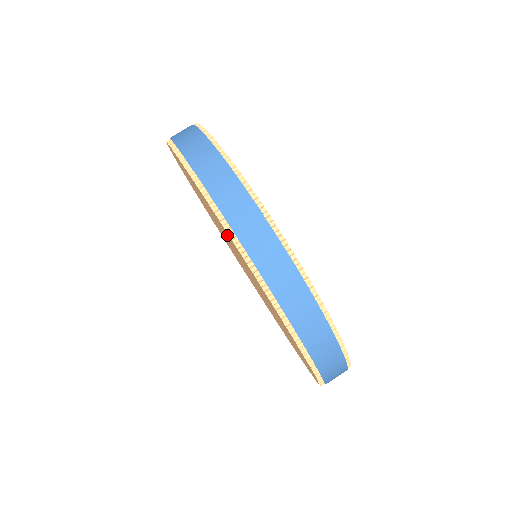
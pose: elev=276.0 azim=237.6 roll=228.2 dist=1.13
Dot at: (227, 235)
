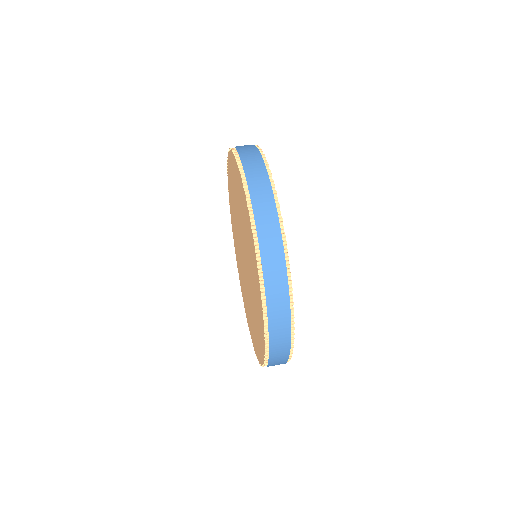
Dot at: occluded
